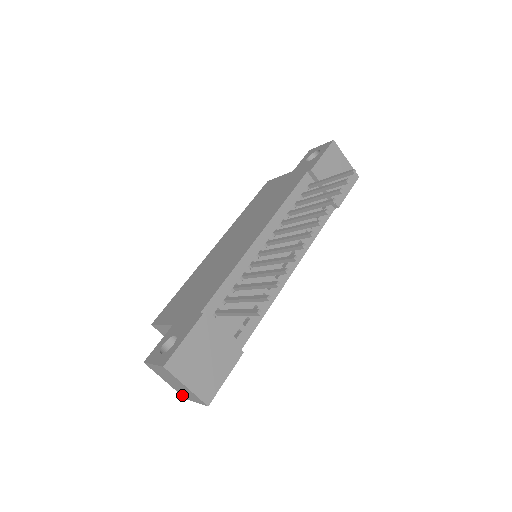
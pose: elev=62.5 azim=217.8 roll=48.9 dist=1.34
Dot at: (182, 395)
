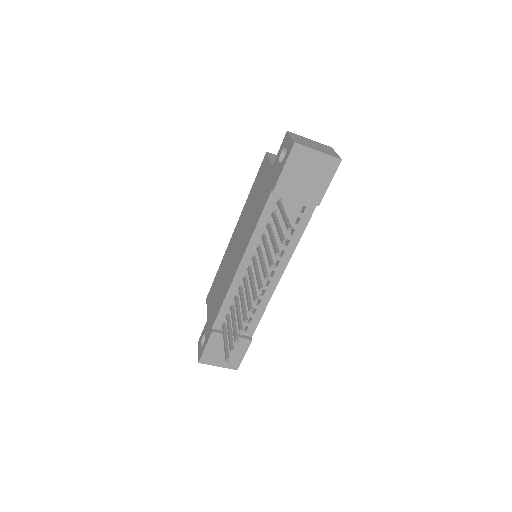
Dot at: occluded
